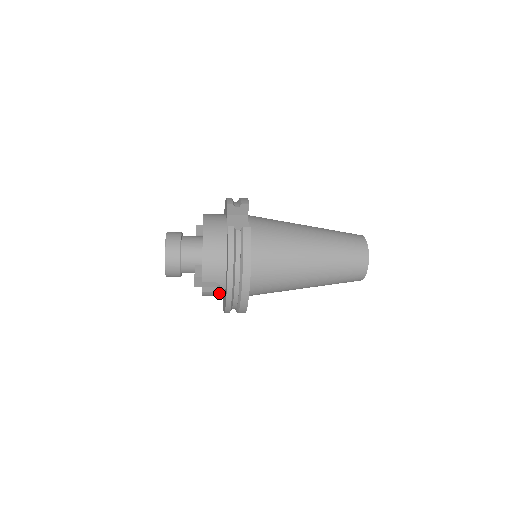
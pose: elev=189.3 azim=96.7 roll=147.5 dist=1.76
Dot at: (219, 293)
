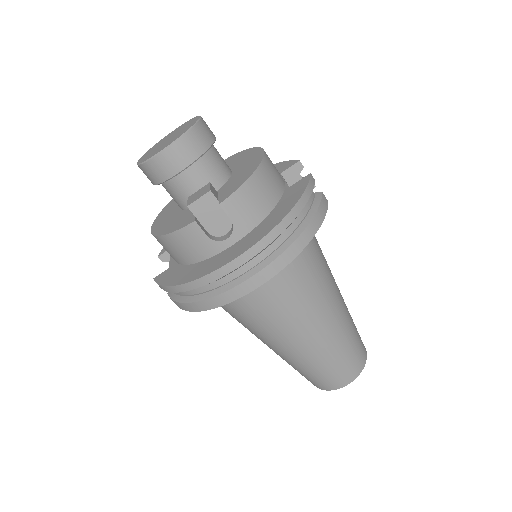
Dot at: (208, 247)
